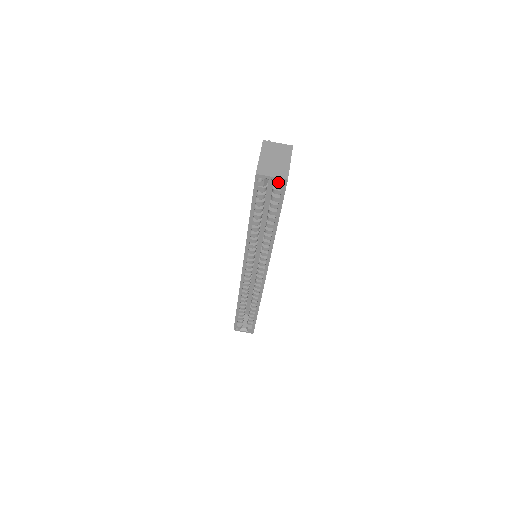
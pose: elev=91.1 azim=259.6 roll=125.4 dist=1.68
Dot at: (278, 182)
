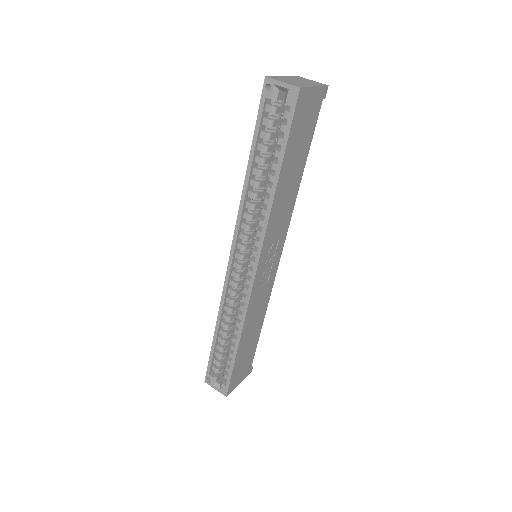
Dot at: (288, 92)
